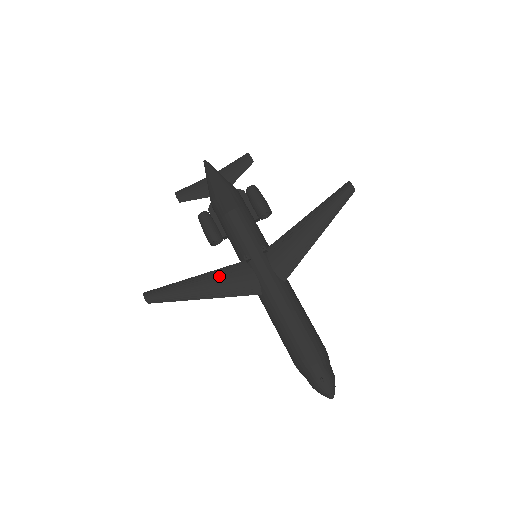
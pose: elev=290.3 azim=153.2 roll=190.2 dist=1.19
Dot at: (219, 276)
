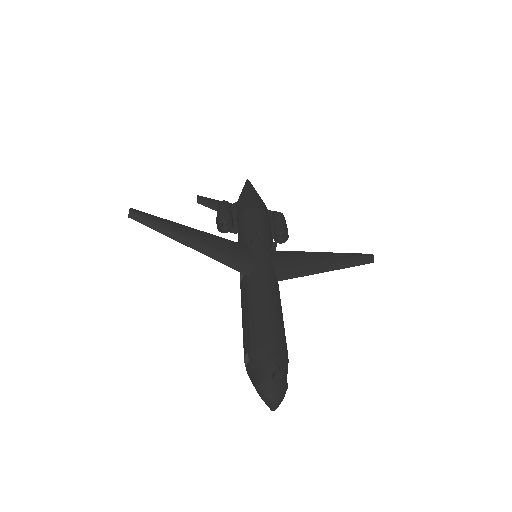
Dot at: (217, 239)
